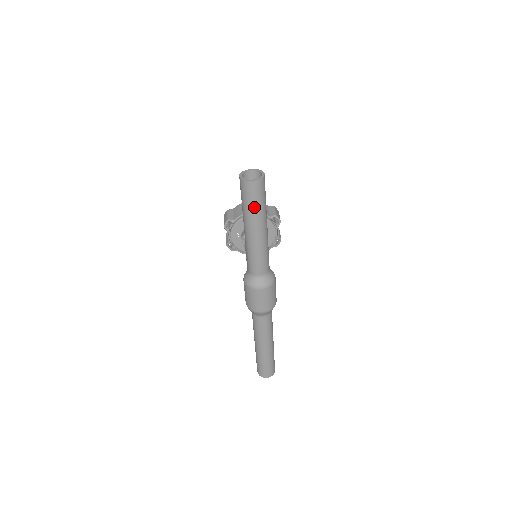
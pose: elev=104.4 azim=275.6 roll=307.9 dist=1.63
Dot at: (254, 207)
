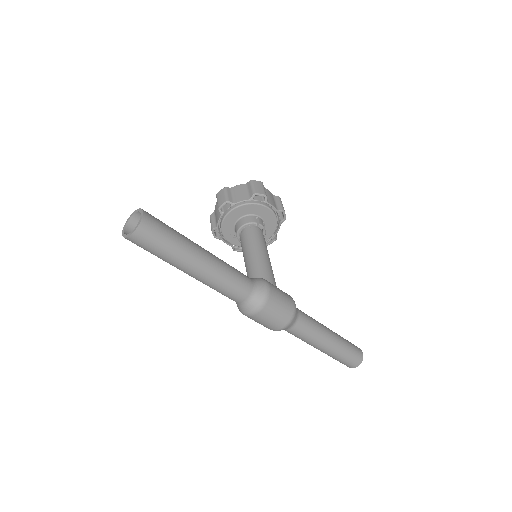
Dot at: (163, 253)
